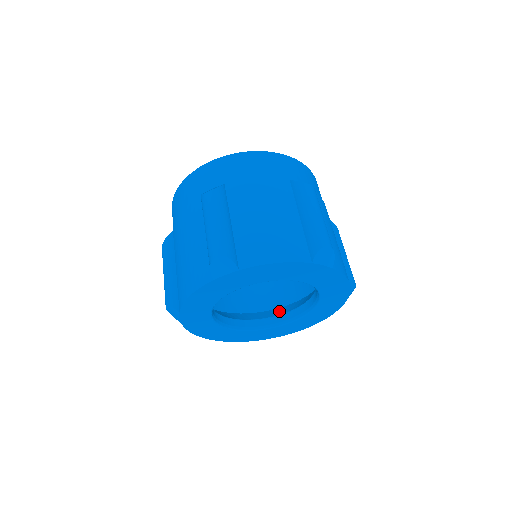
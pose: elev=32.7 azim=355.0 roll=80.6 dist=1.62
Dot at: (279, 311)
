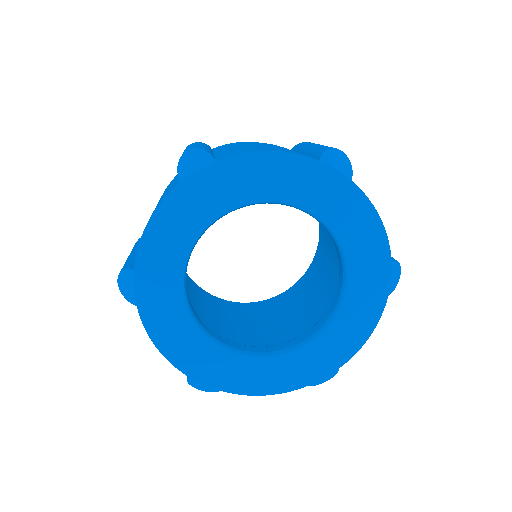
Dot at: occluded
